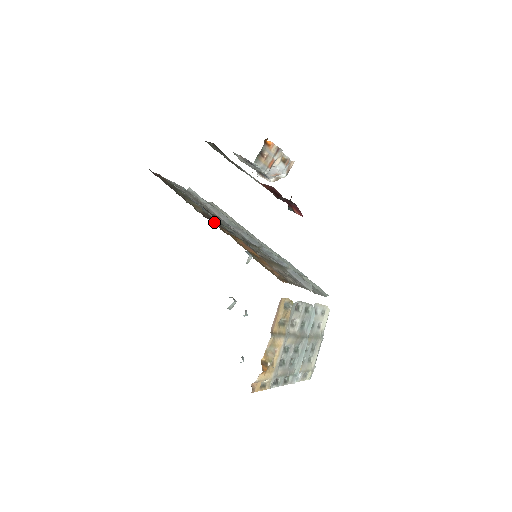
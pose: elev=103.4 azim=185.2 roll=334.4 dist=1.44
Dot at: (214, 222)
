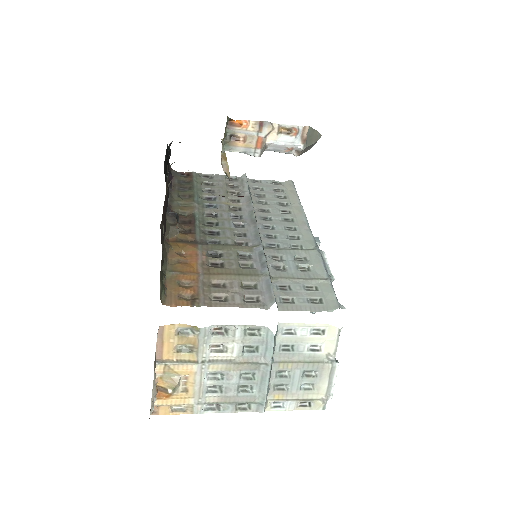
Dot at: (188, 227)
